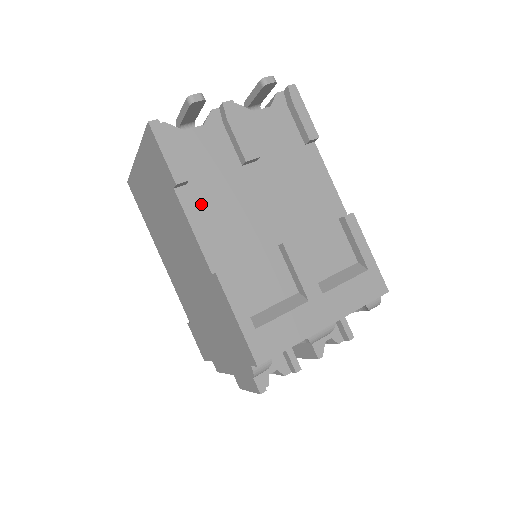
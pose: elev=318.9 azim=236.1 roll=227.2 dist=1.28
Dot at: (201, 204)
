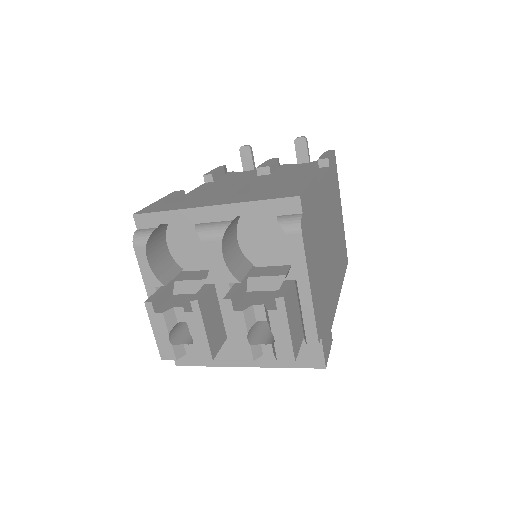
Dot at: (211, 185)
